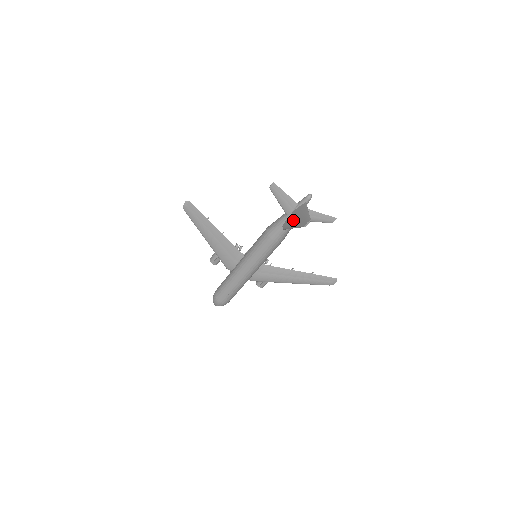
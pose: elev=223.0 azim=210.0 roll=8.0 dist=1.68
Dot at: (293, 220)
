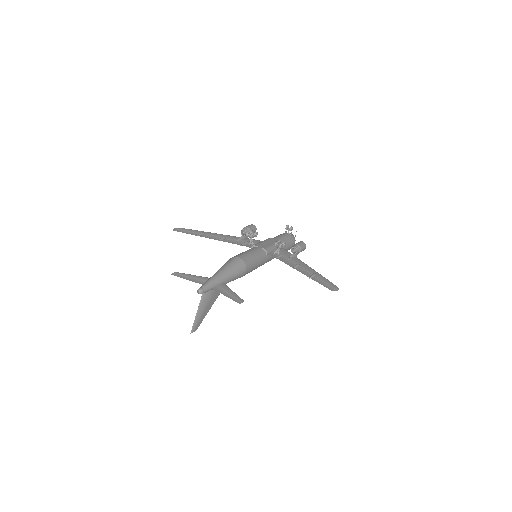
Dot at: occluded
